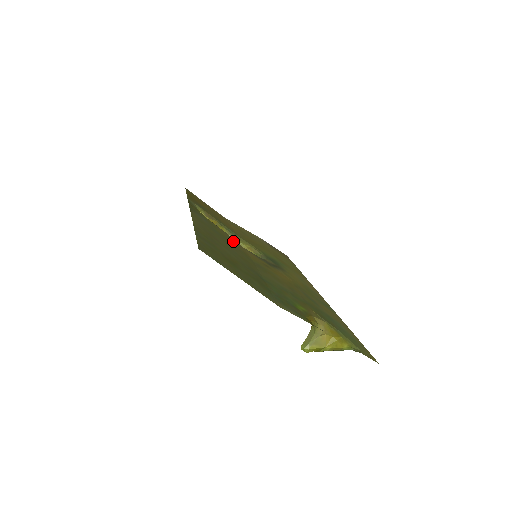
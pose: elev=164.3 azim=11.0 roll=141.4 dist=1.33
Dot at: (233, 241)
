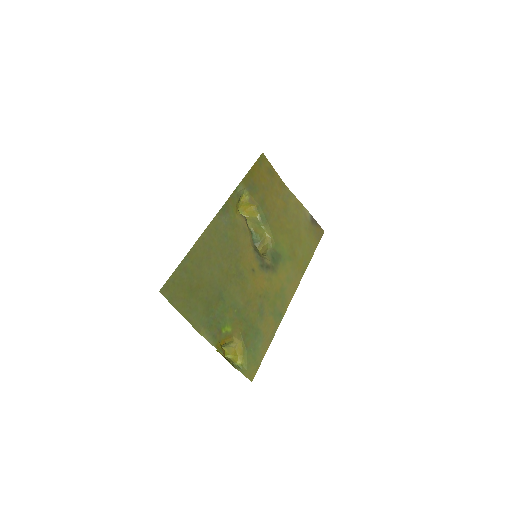
Dot at: (242, 242)
